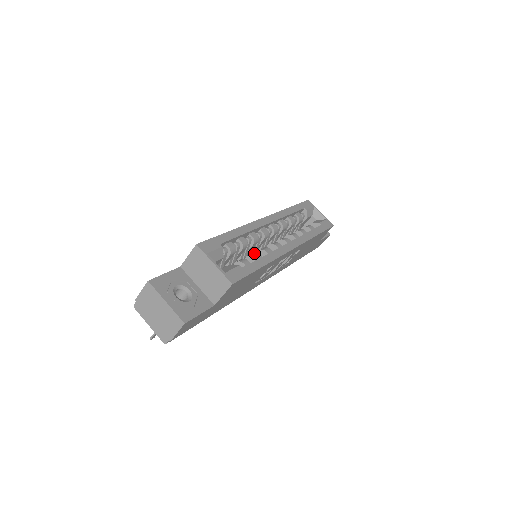
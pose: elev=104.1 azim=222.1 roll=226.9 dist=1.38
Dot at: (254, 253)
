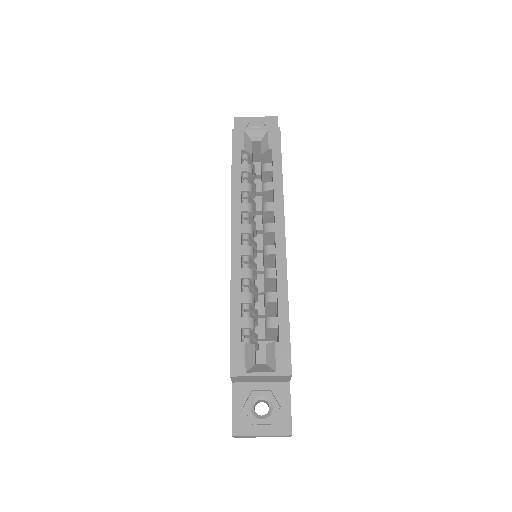
Dot at: (266, 296)
